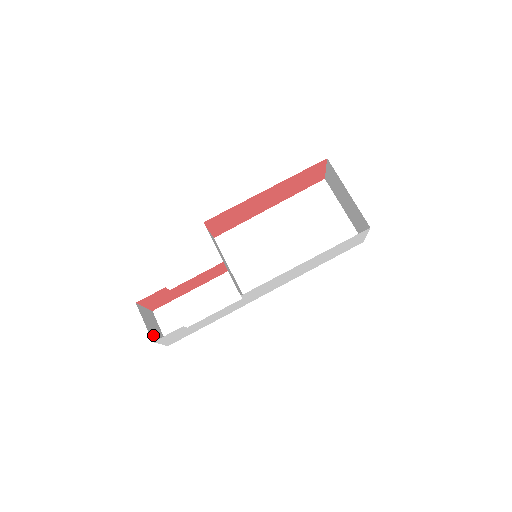
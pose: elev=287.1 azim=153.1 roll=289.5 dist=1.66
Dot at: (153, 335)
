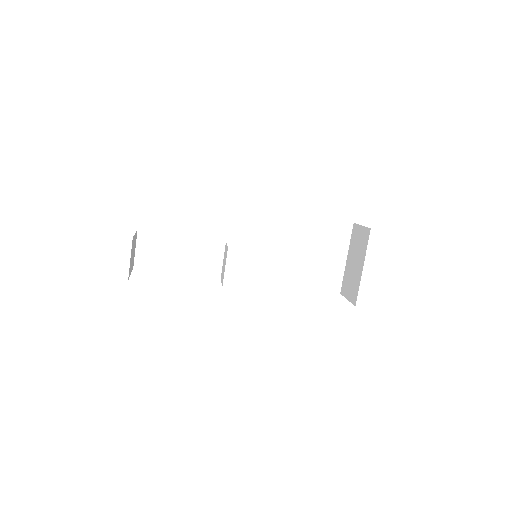
Dot at: (130, 268)
